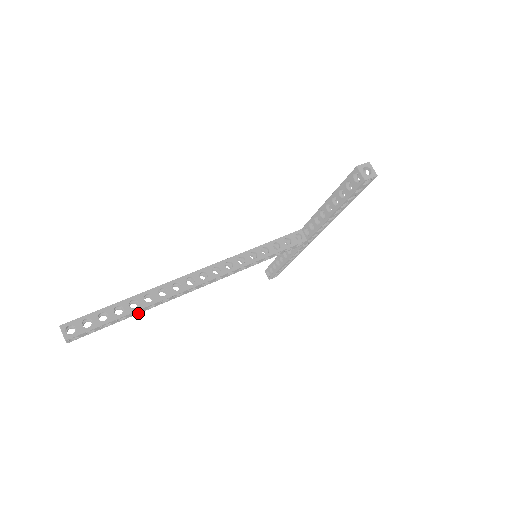
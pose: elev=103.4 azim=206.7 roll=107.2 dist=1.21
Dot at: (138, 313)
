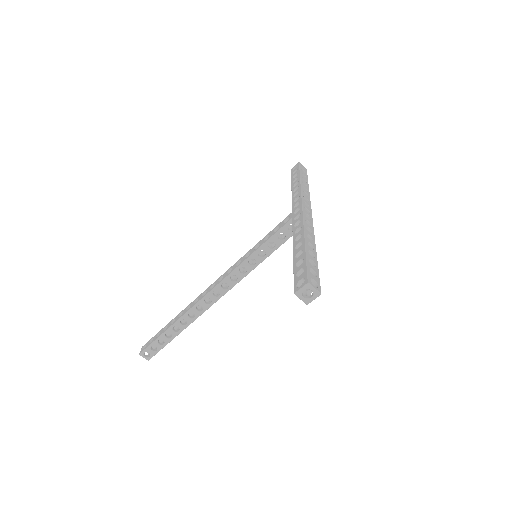
Dot at: occluded
